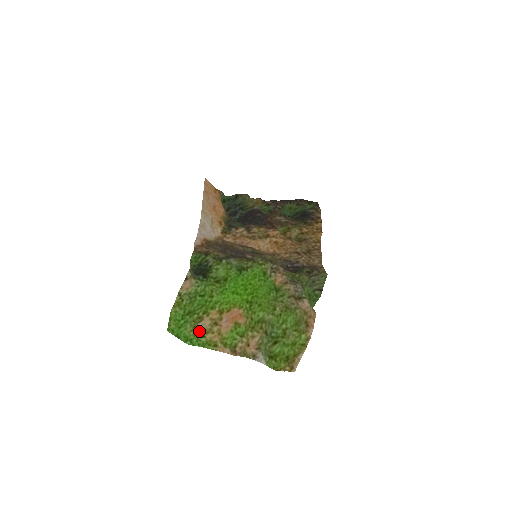
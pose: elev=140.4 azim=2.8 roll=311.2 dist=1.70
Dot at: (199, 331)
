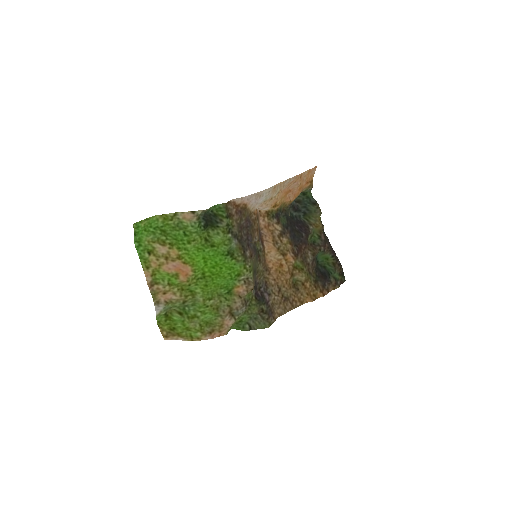
Dot at: (152, 248)
